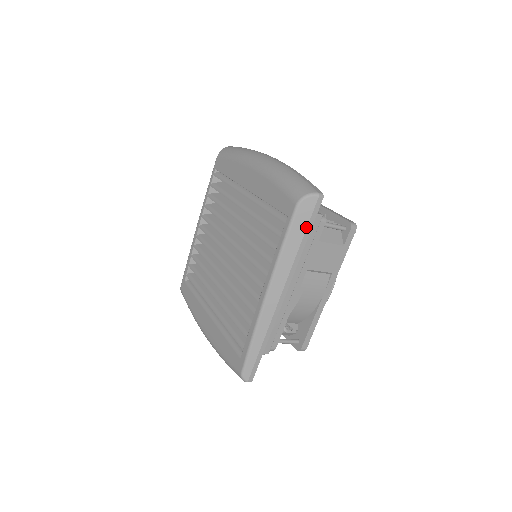
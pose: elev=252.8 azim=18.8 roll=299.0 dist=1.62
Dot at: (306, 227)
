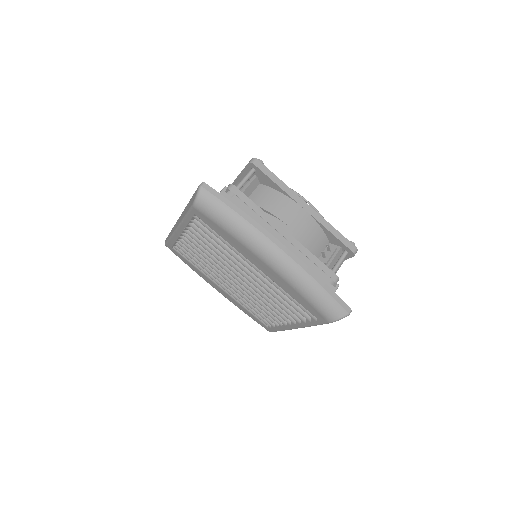
Dot at: occluded
